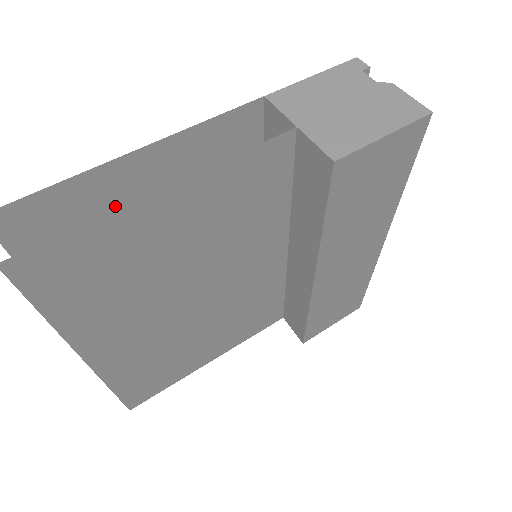
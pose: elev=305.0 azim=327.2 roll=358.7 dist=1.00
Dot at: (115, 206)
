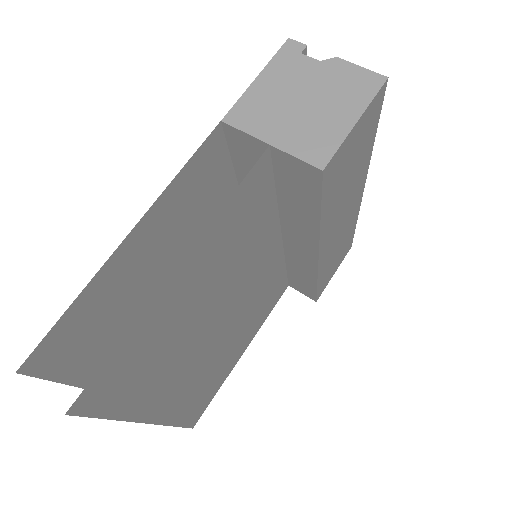
Dot at: (125, 288)
